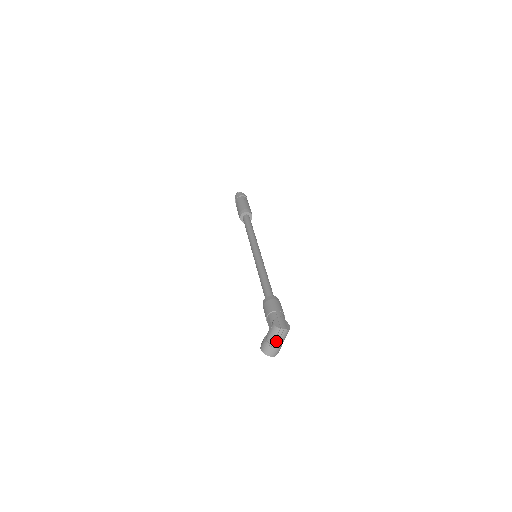
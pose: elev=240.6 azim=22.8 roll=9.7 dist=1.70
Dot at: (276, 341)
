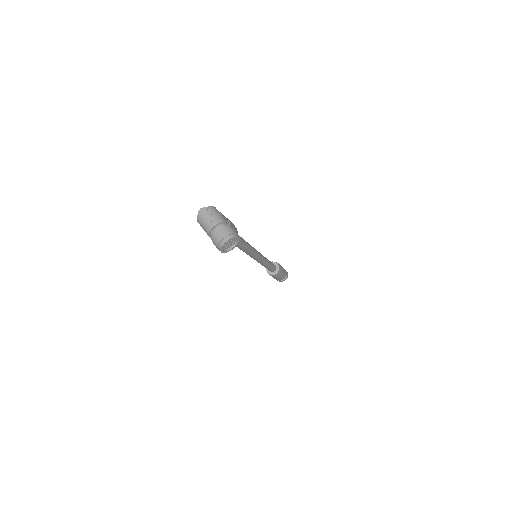
Dot at: (209, 226)
